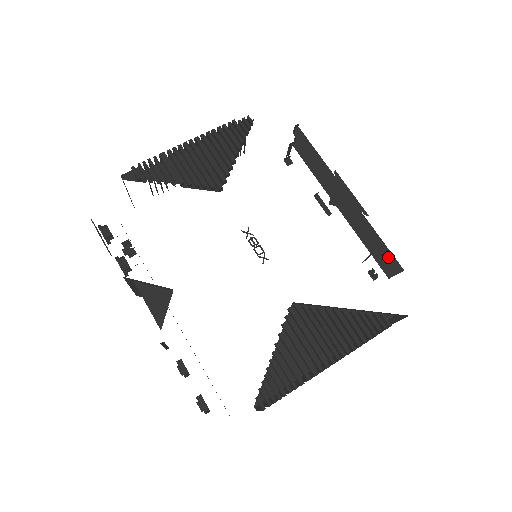
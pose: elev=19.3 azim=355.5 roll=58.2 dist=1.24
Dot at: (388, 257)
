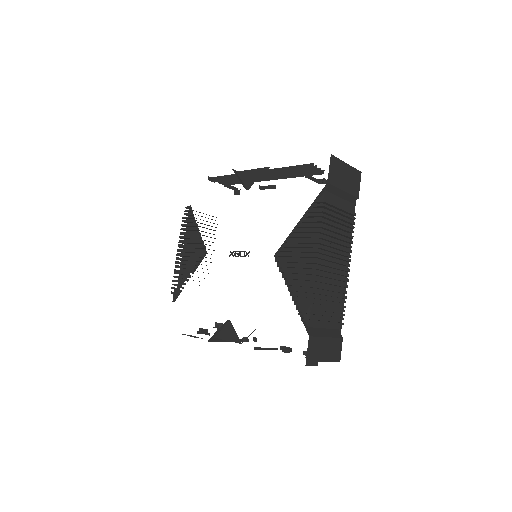
Dot at: occluded
